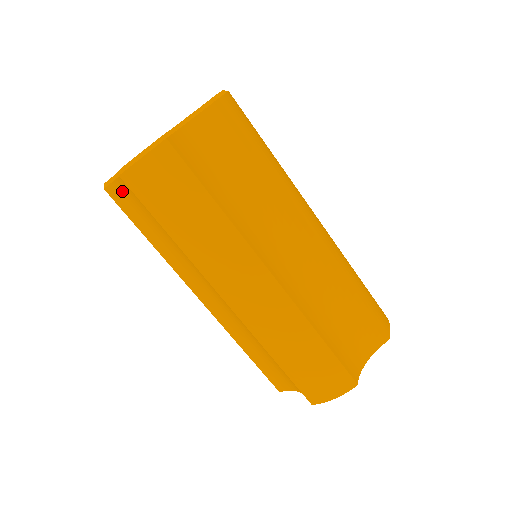
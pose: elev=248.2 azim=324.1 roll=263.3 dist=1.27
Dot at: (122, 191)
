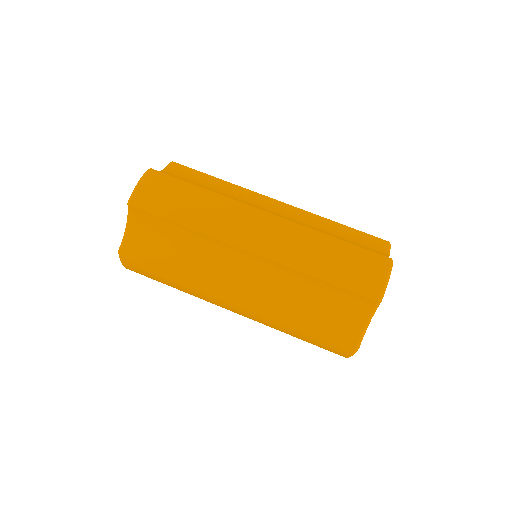
Dot at: (134, 241)
